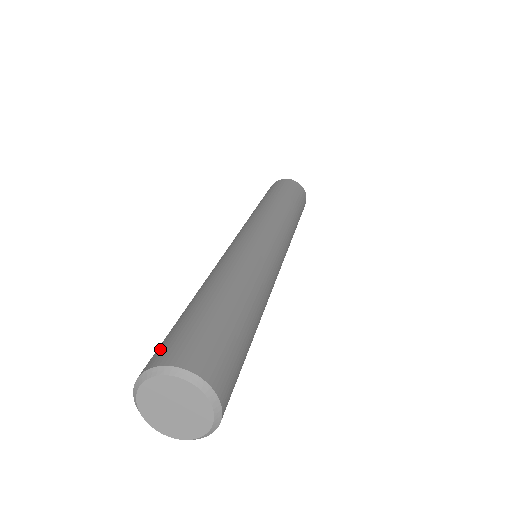
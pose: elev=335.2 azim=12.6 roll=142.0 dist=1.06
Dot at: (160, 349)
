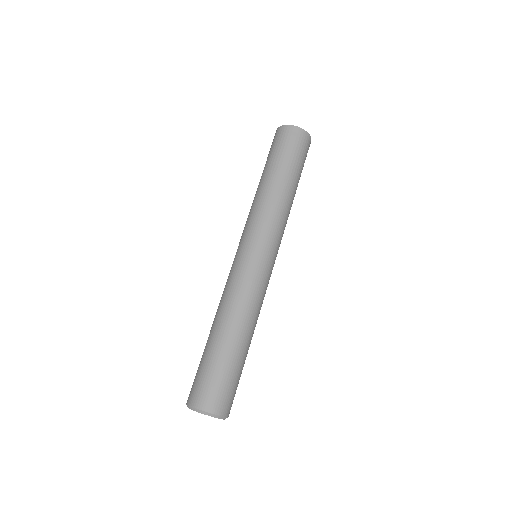
Dot at: (202, 392)
